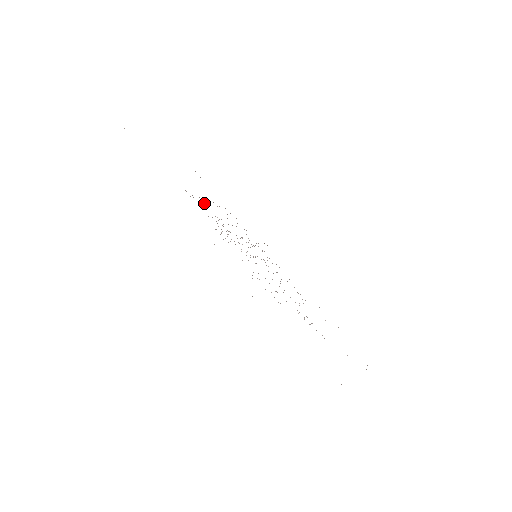
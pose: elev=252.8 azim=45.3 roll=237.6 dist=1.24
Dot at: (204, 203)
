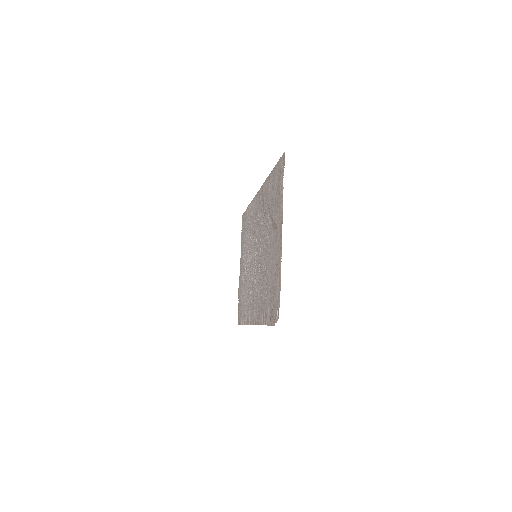
Dot at: (265, 272)
